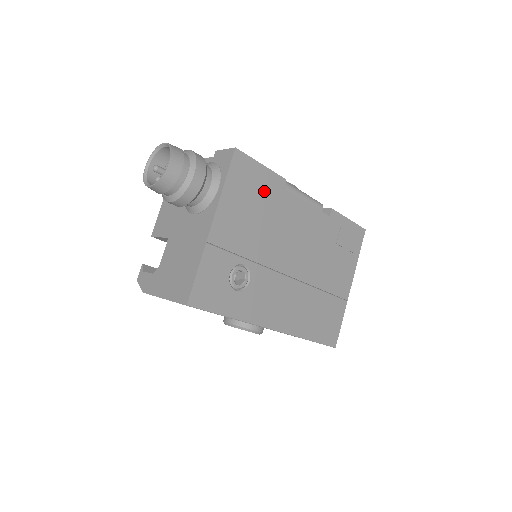
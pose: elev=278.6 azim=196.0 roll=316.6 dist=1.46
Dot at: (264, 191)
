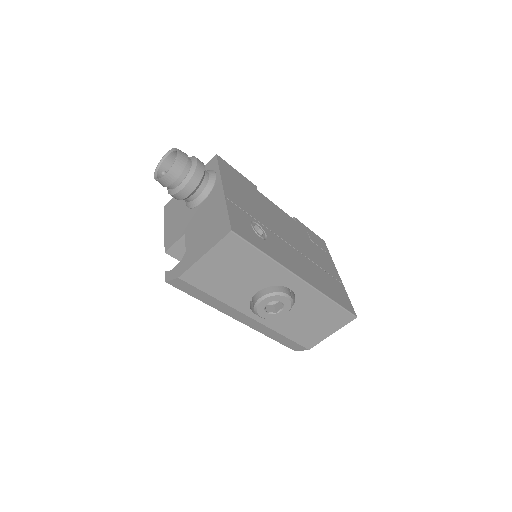
Dot at: (246, 186)
